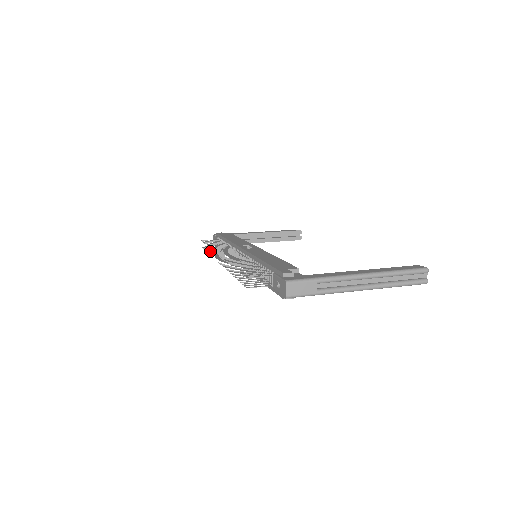
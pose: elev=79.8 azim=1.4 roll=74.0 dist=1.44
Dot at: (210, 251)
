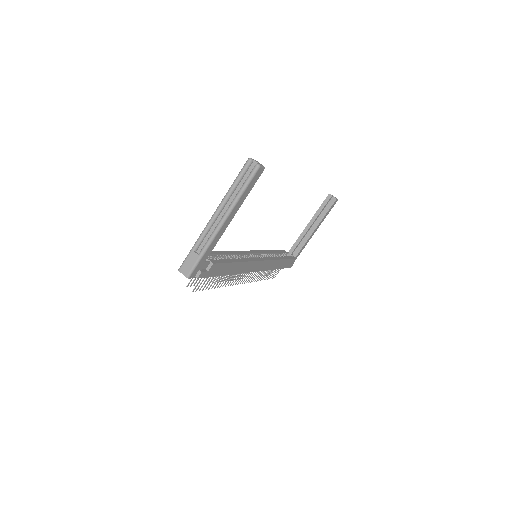
Dot at: occluded
